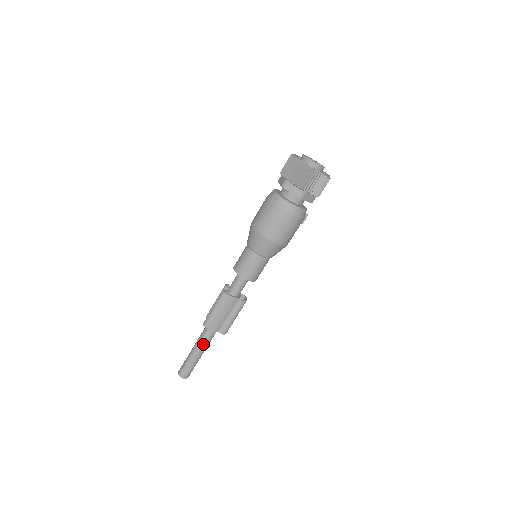
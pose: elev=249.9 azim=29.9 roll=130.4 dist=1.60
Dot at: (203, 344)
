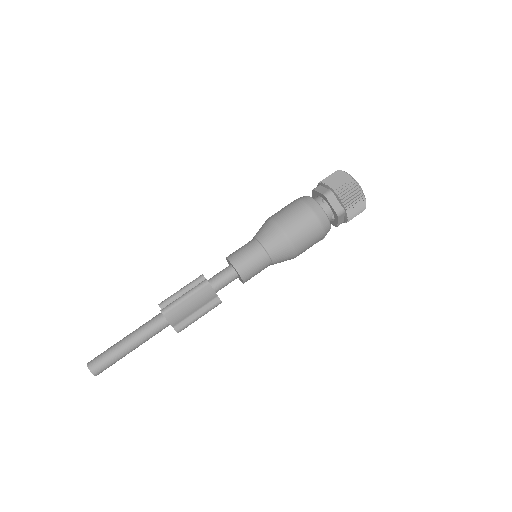
Dot at: (145, 336)
